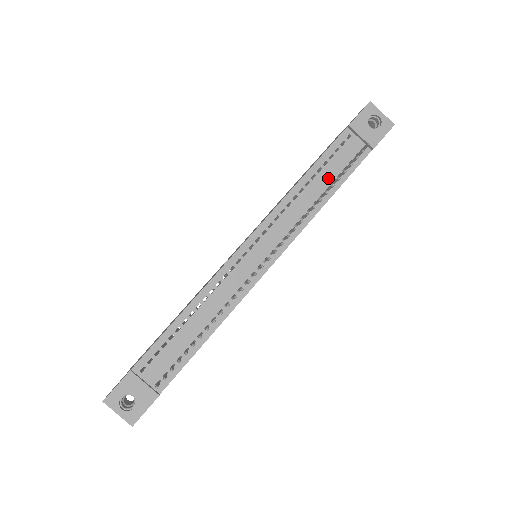
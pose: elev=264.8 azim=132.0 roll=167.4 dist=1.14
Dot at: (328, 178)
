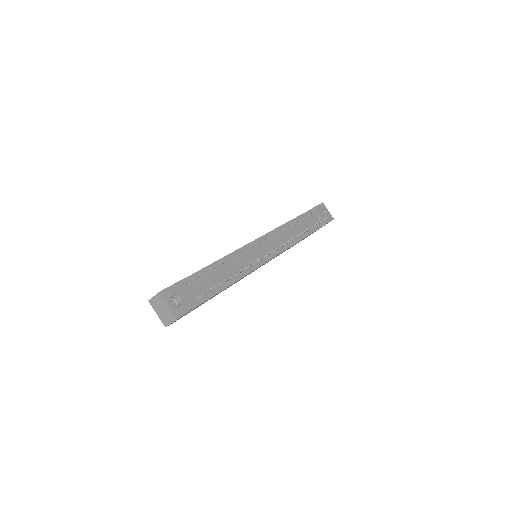
Dot at: (303, 228)
